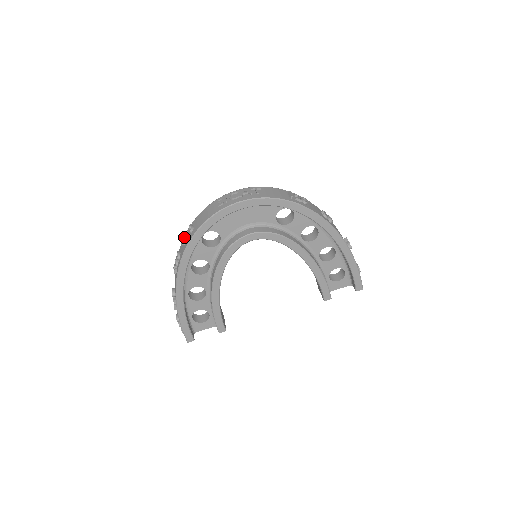
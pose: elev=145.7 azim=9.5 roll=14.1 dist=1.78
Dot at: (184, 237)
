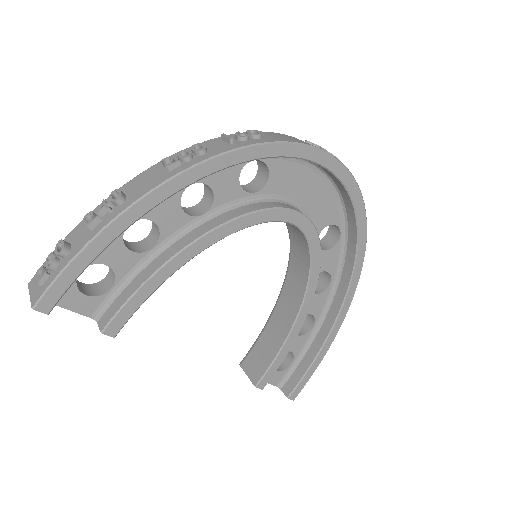
Dot at: (237, 134)
